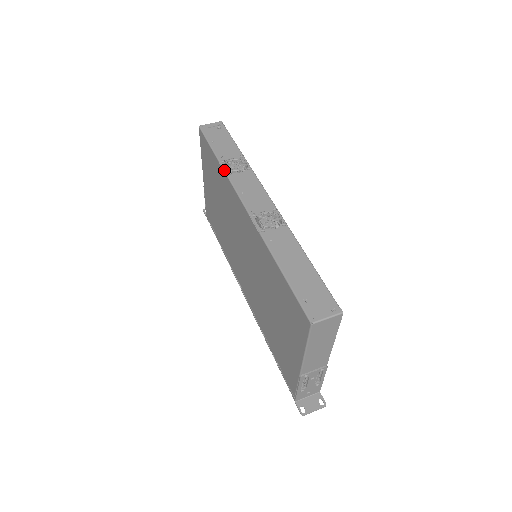
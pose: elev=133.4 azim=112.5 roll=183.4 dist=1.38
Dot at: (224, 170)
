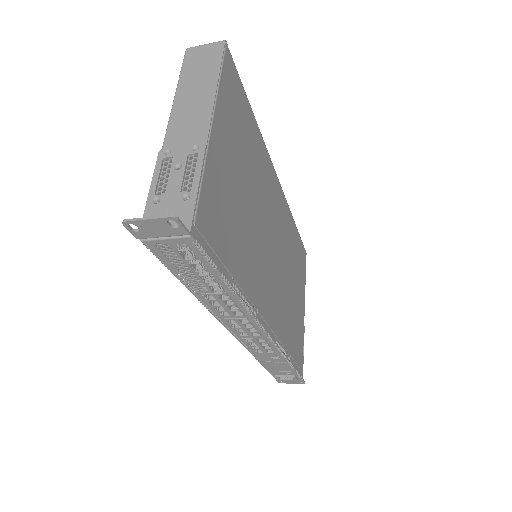
Dot at: occluded
